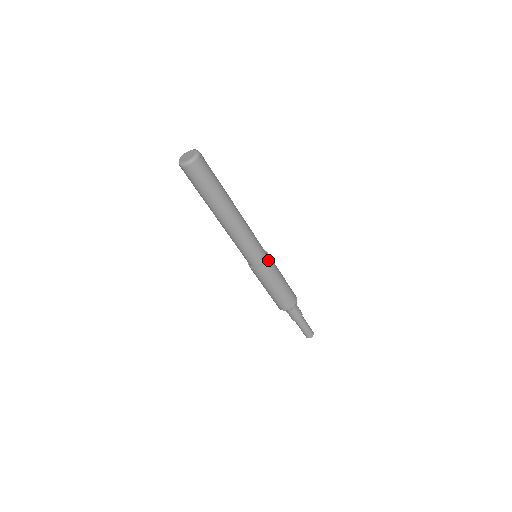
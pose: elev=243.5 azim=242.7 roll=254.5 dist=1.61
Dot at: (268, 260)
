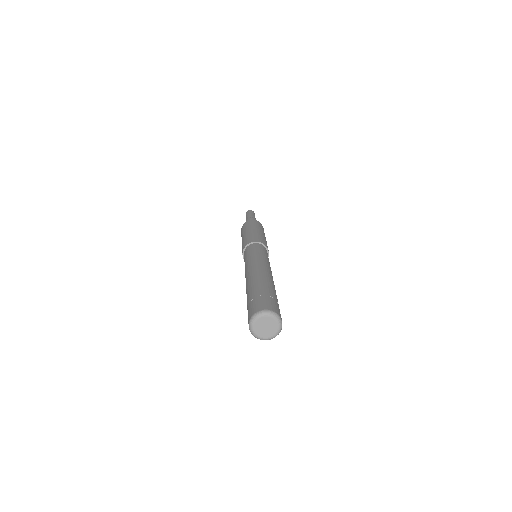
Dot at: occluded
